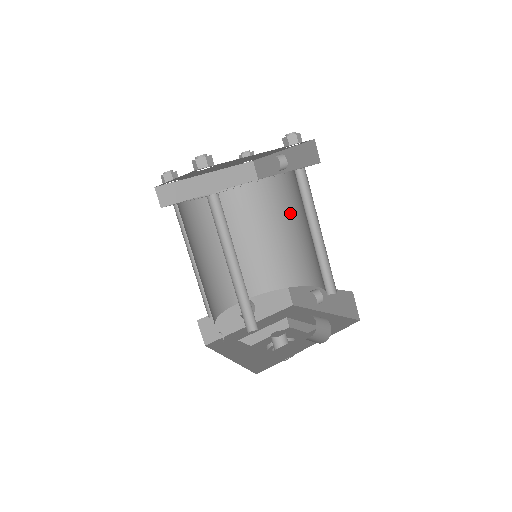
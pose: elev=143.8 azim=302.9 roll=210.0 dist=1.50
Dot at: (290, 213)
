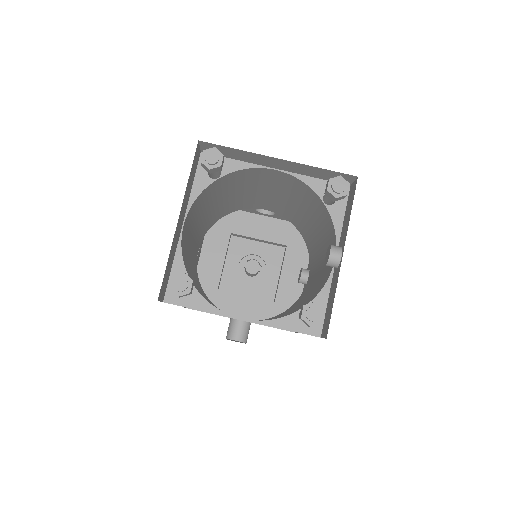
Dot at: (325, 255)
